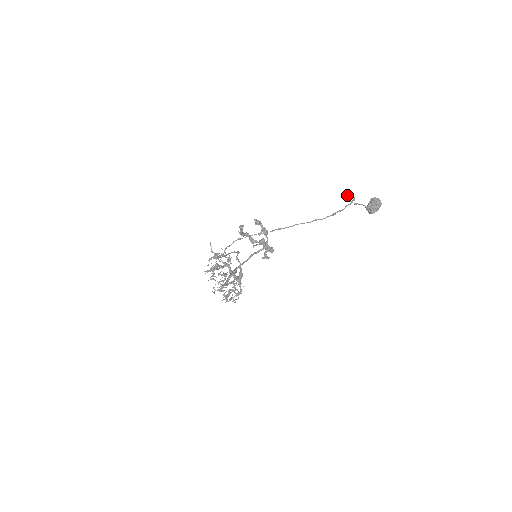
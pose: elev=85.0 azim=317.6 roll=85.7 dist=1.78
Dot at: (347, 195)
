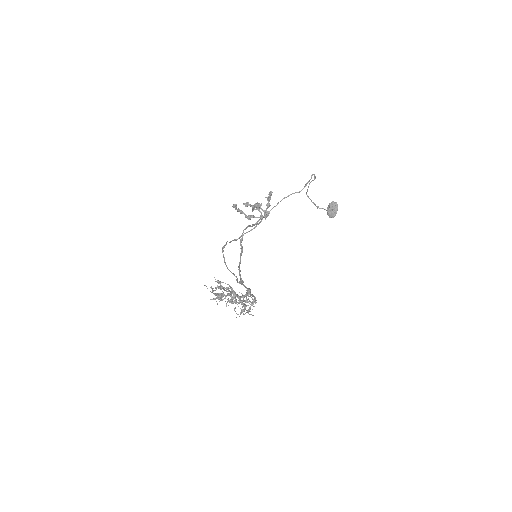
Dot at: (308, 187)
